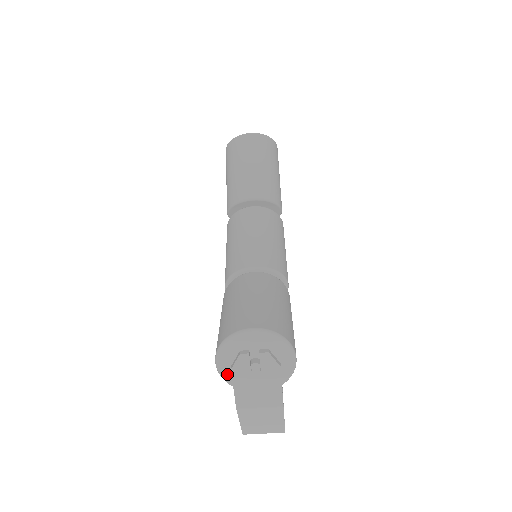
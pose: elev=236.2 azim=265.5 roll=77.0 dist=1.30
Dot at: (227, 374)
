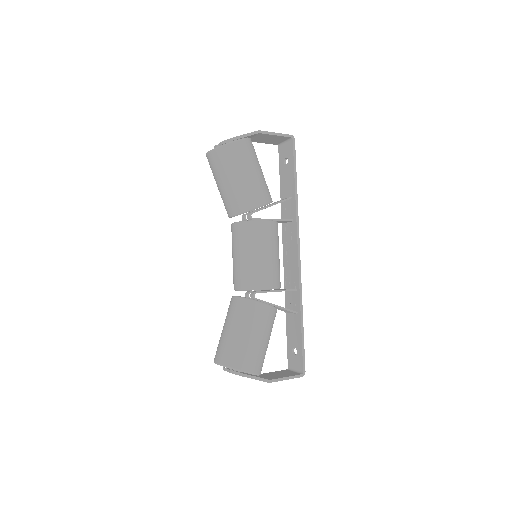
Dot at: occluded
